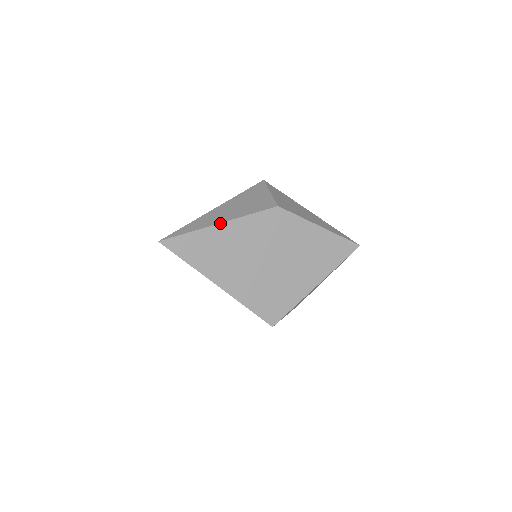
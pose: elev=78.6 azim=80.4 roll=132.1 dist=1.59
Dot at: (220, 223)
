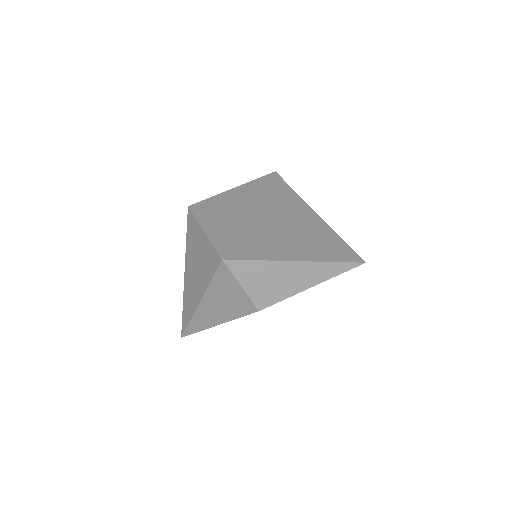
Dot at: occluded
